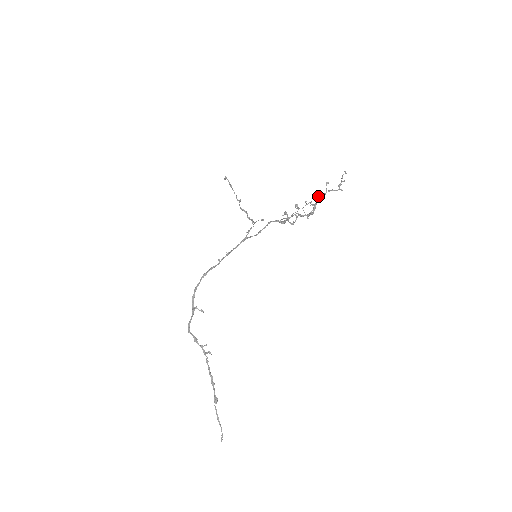
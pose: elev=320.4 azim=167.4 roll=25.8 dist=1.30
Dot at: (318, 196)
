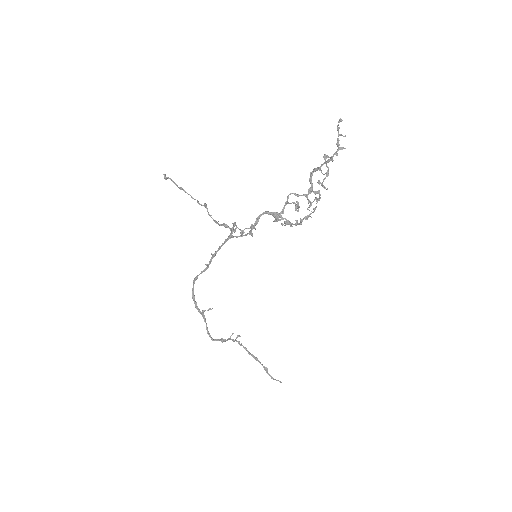
Dot at: (322, 186)
